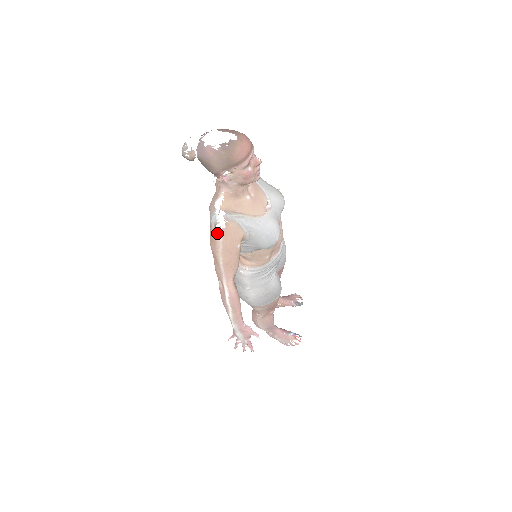
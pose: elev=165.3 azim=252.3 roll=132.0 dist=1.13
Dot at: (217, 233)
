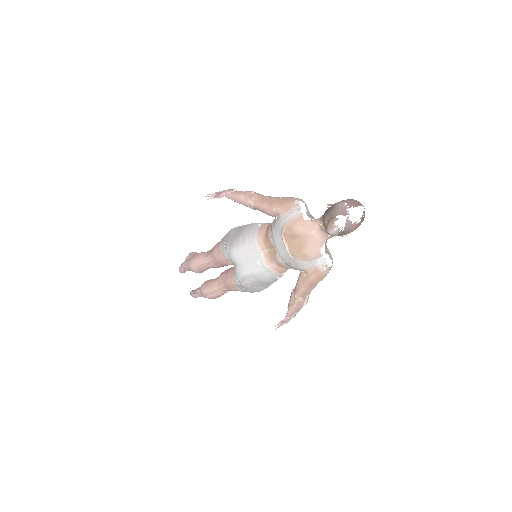
Dot at: (327, 271)
